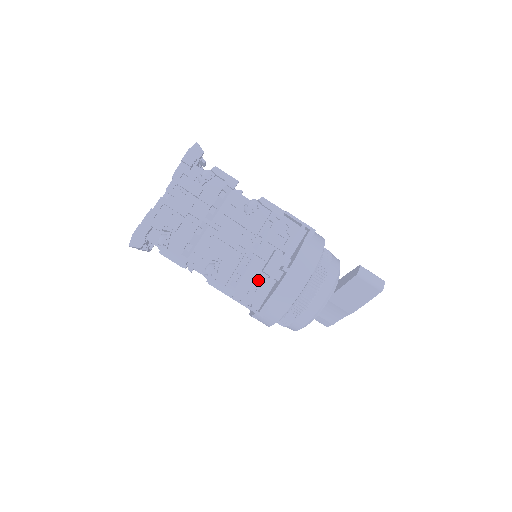
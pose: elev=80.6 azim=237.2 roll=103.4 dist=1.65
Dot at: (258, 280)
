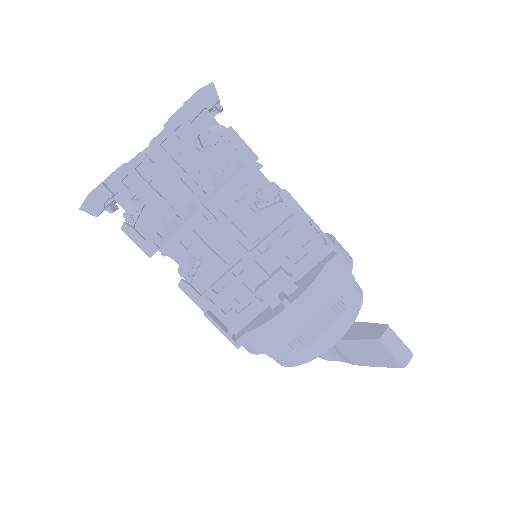
Dot at: occluded
